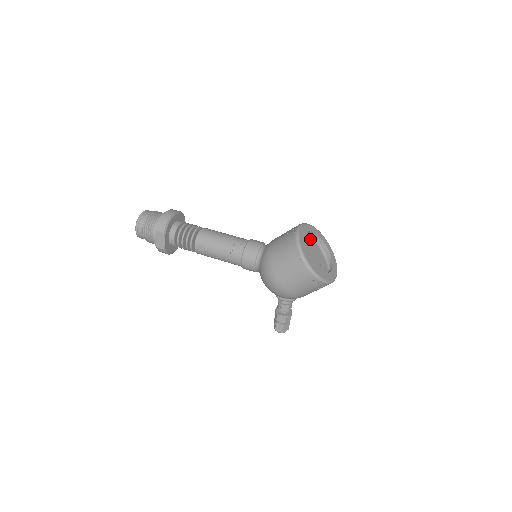
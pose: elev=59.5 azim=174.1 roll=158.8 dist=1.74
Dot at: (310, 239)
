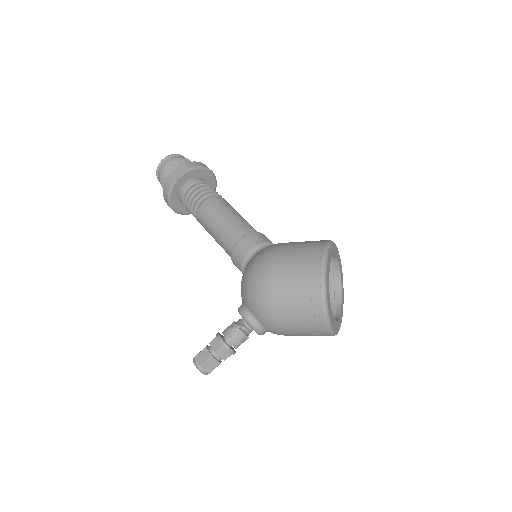
Dot at: occluded
